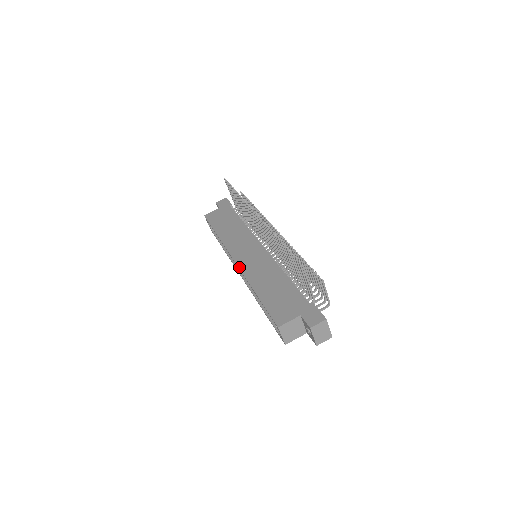
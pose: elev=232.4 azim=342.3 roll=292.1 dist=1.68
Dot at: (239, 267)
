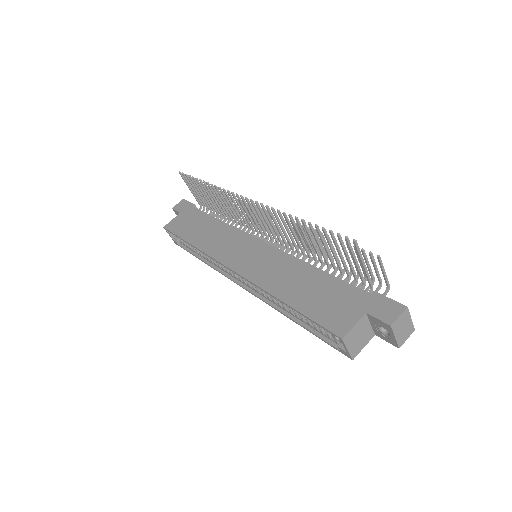
Dot at: (242, 275)
